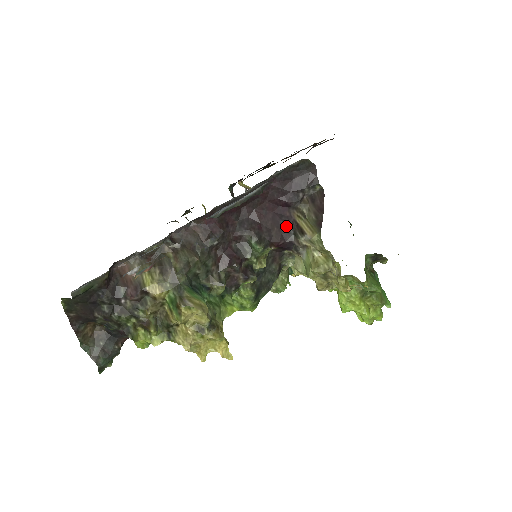
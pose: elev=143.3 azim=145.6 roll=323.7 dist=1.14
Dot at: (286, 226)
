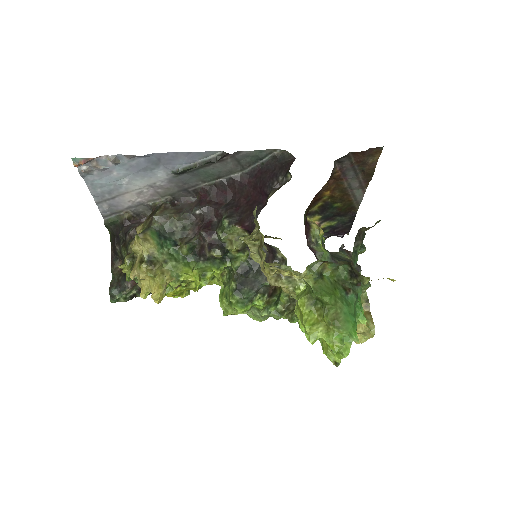
Dot at: (257, 211)
